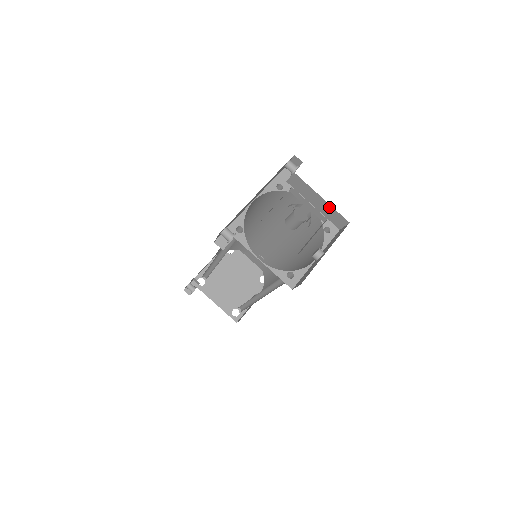
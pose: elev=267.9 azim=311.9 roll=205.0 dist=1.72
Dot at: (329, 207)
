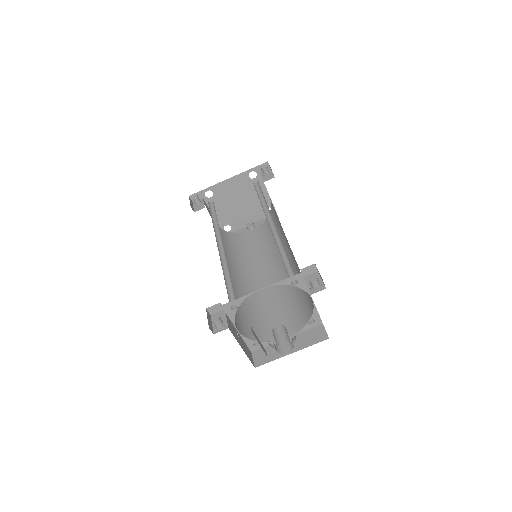
Dot at: occluded
